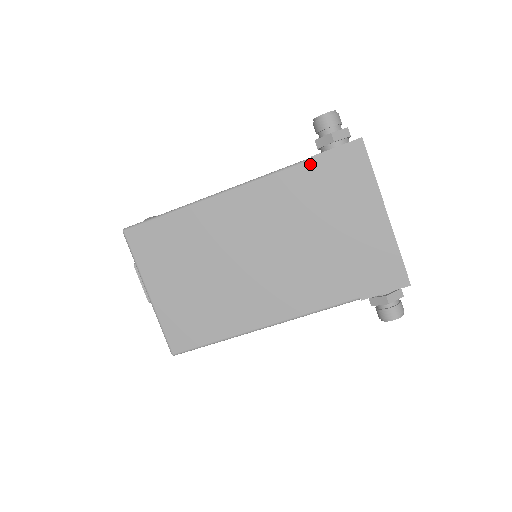
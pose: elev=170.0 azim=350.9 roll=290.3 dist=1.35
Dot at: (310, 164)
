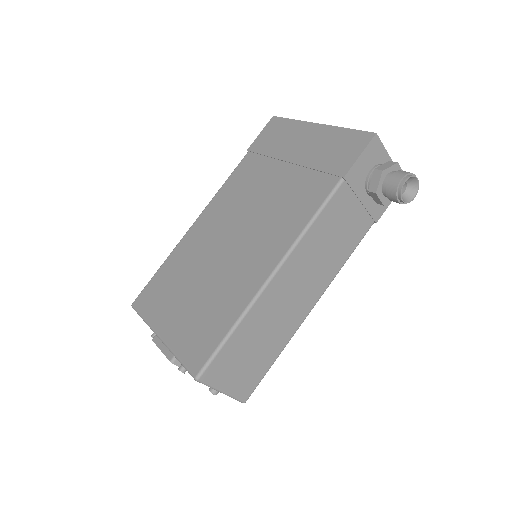
Dot at: (248, 154)
